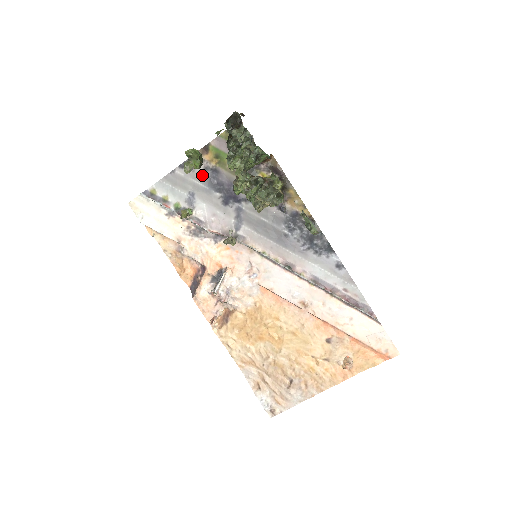
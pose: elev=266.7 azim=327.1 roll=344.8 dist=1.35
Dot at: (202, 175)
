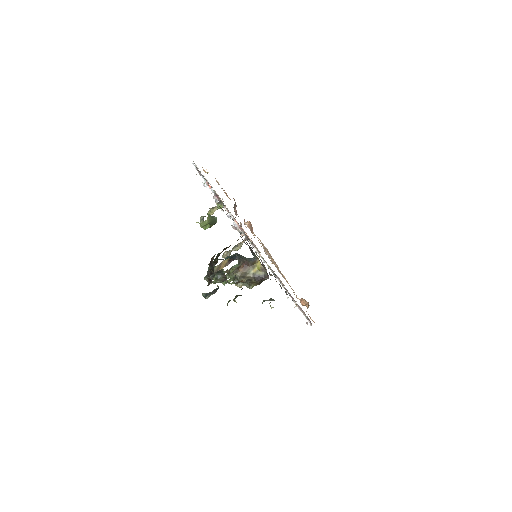
Dot at: occluded
